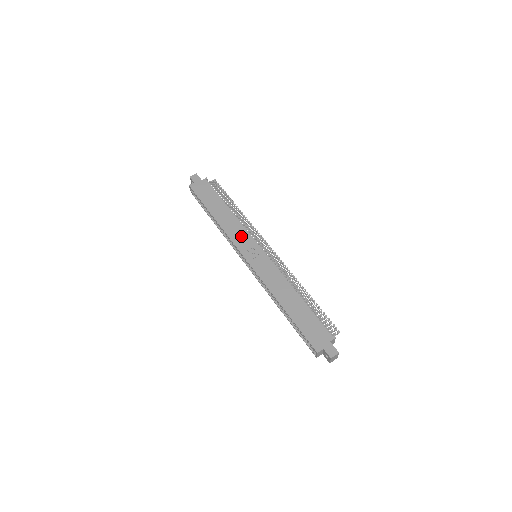
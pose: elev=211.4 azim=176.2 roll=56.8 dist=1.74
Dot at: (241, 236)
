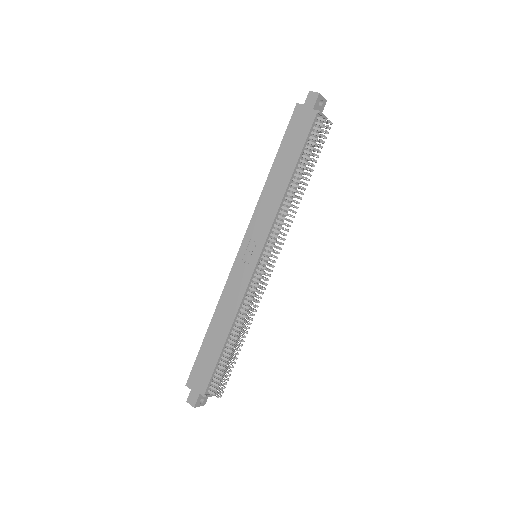
Dot at: (262, 223)
